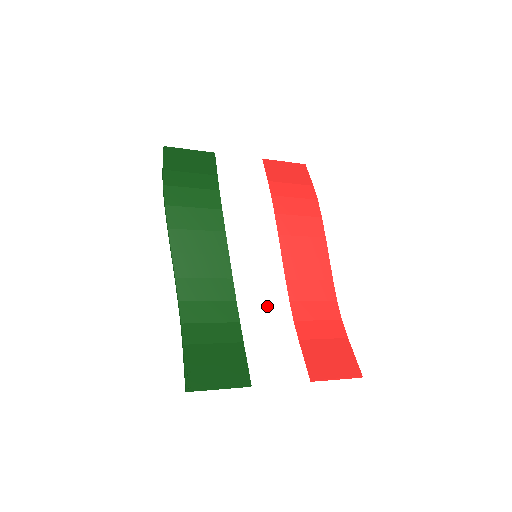
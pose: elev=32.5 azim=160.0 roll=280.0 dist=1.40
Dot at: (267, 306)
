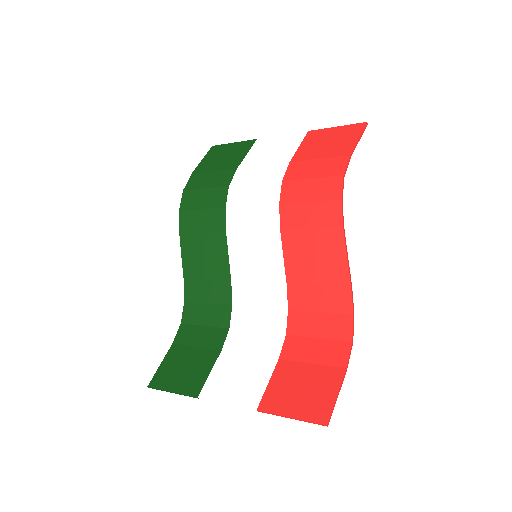
Dot at: (261, 314)
